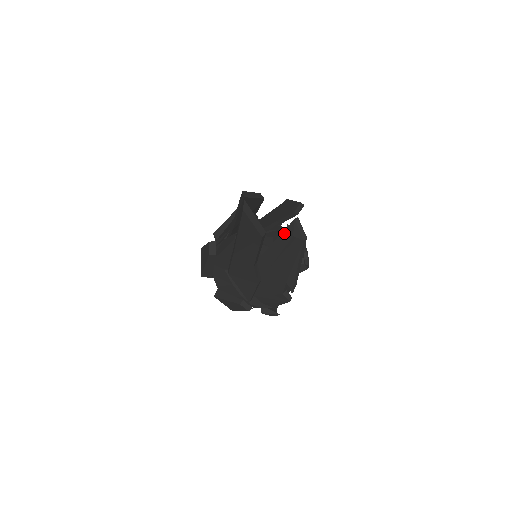
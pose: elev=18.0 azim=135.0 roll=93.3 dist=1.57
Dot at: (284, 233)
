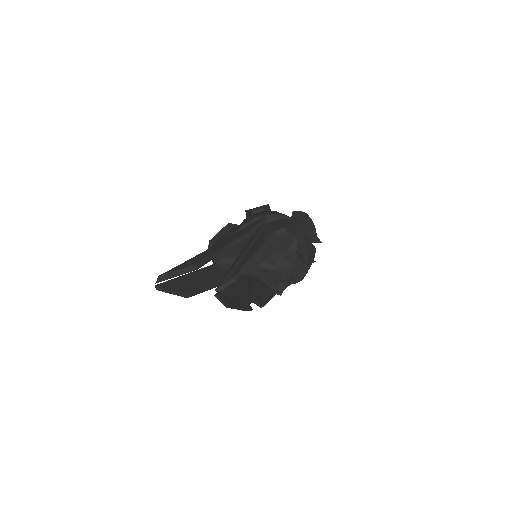
Dot at: occluded
